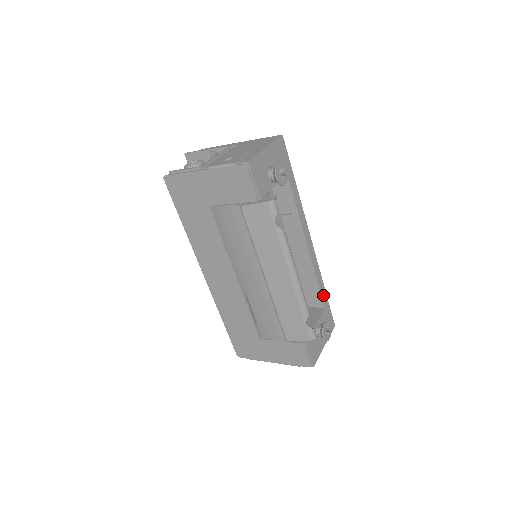
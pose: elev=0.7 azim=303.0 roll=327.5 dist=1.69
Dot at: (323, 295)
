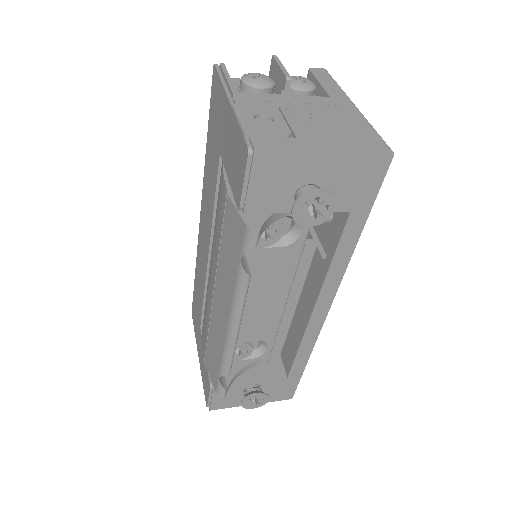
Dot at: (297, 366)
